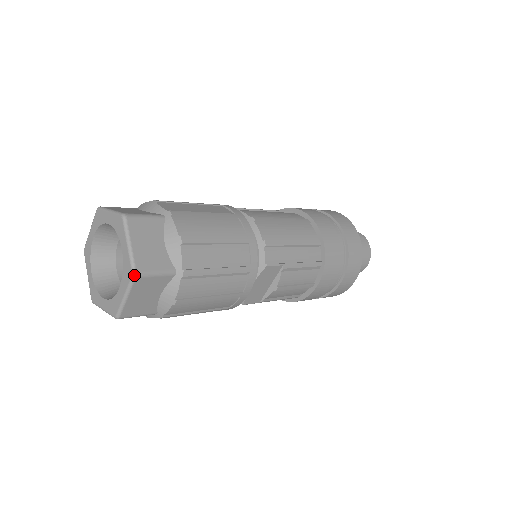
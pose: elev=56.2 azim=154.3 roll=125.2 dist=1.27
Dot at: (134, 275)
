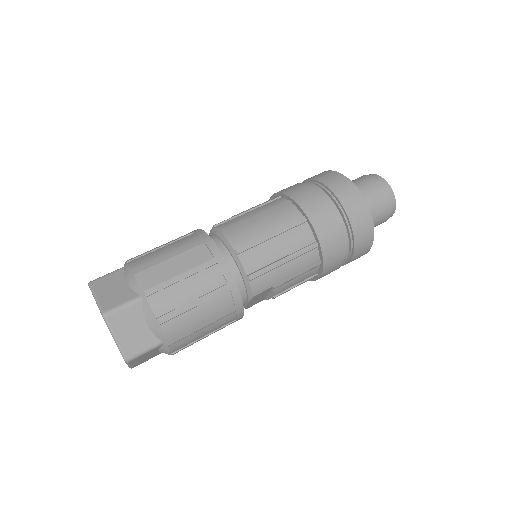
Dot at: (126, 362)
